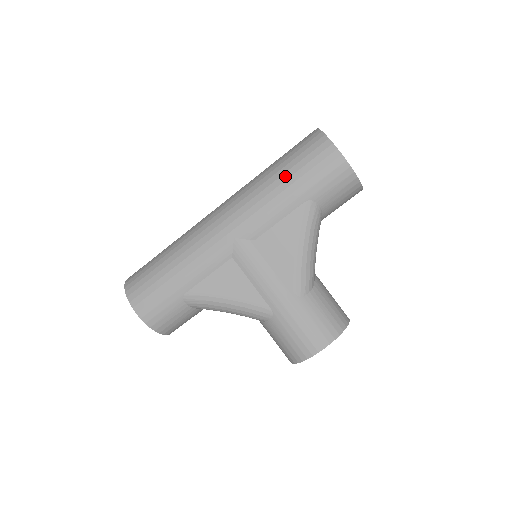
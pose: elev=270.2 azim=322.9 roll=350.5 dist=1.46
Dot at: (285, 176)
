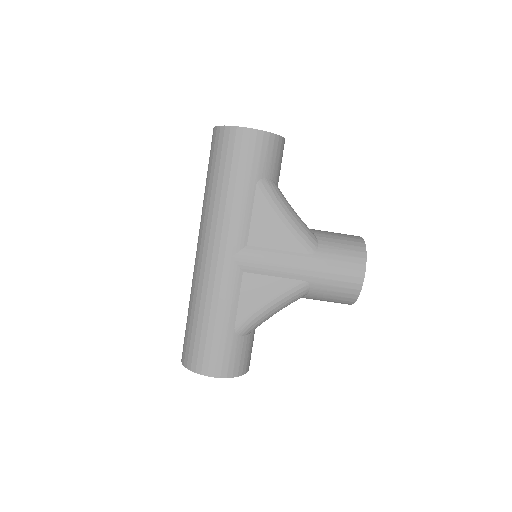
Dot at: (225, 180)
